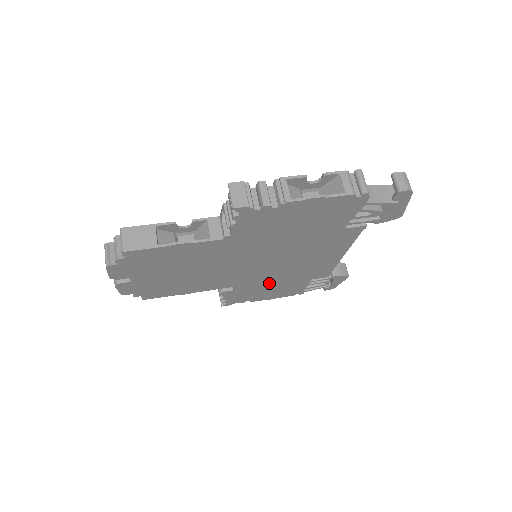
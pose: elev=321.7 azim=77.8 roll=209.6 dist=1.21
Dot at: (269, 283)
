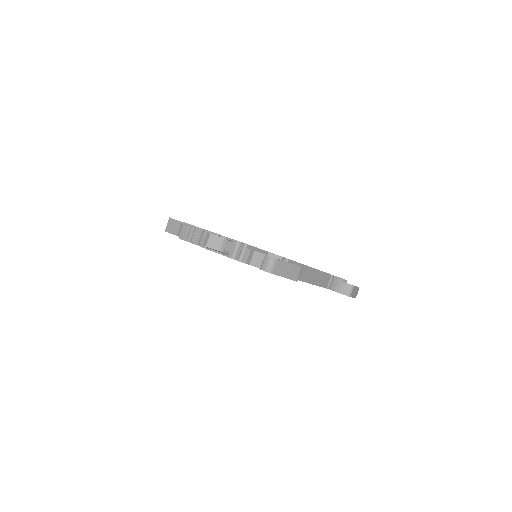
Dot at: occluded
